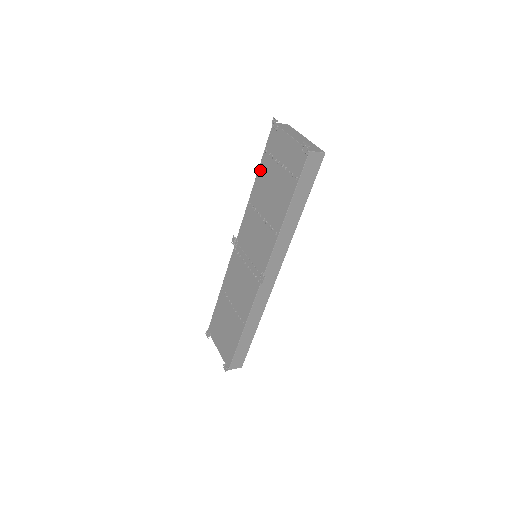
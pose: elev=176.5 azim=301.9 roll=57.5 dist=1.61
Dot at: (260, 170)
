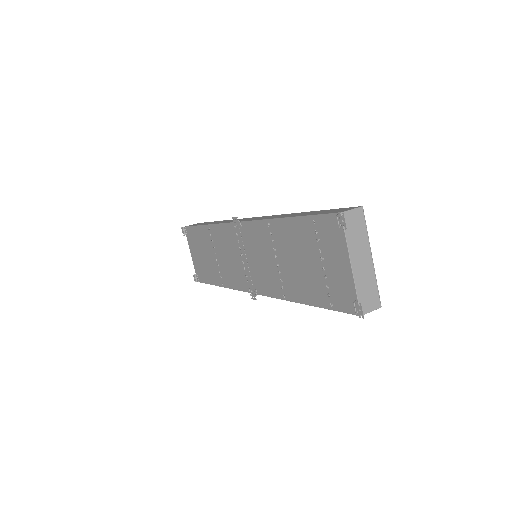
Dot at: (296, 222)
